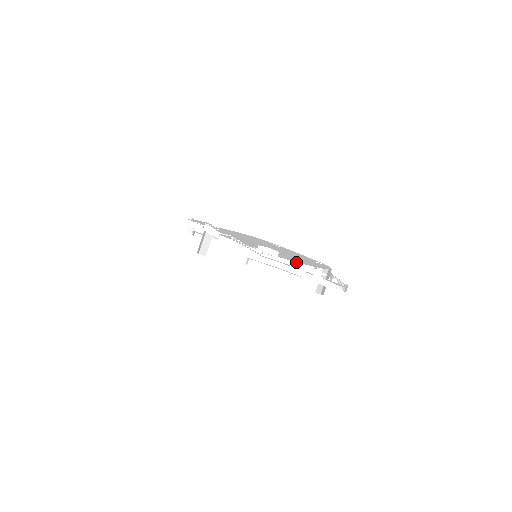
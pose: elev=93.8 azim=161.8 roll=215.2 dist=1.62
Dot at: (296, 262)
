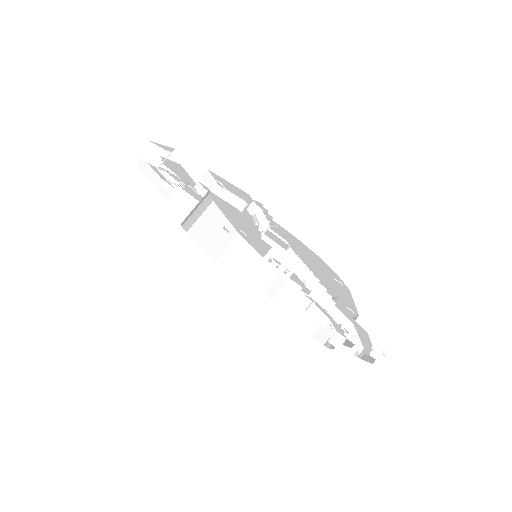
Dot at: occluded
